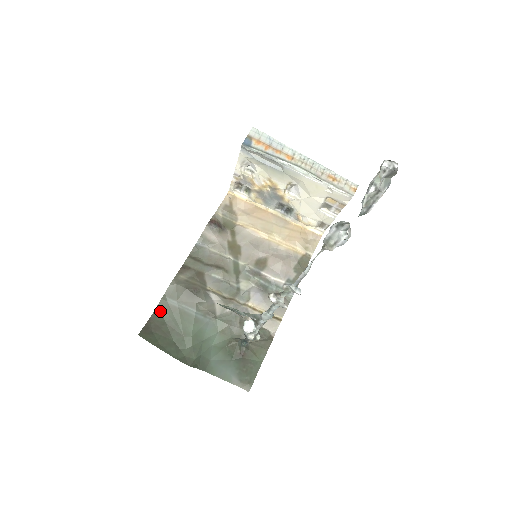
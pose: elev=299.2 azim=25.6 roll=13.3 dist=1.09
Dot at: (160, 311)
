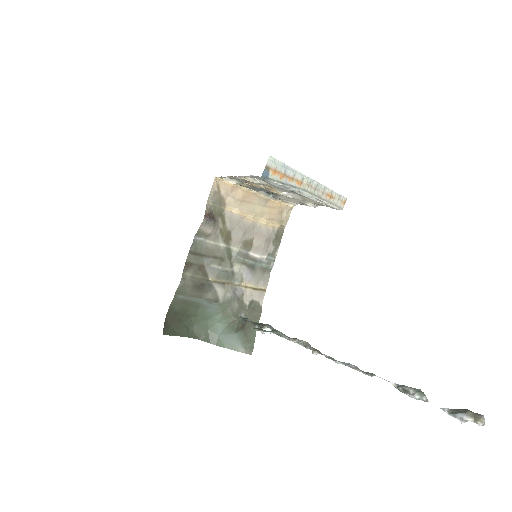
Dot at: (173, 307)
